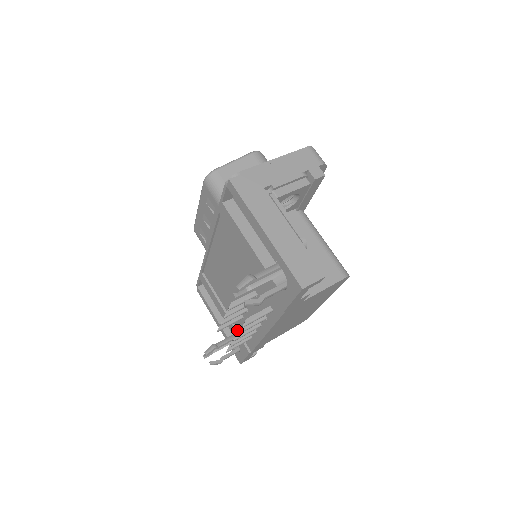
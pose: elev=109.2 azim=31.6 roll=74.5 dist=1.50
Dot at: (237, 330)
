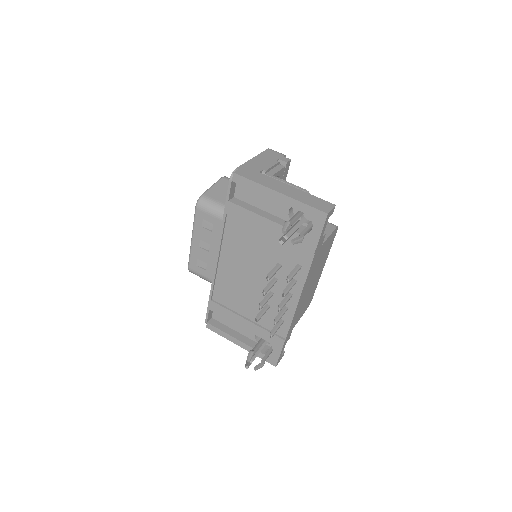
Dot at: (265, 328)
